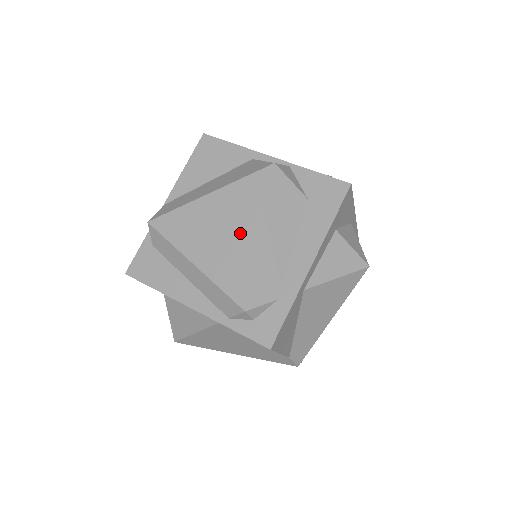
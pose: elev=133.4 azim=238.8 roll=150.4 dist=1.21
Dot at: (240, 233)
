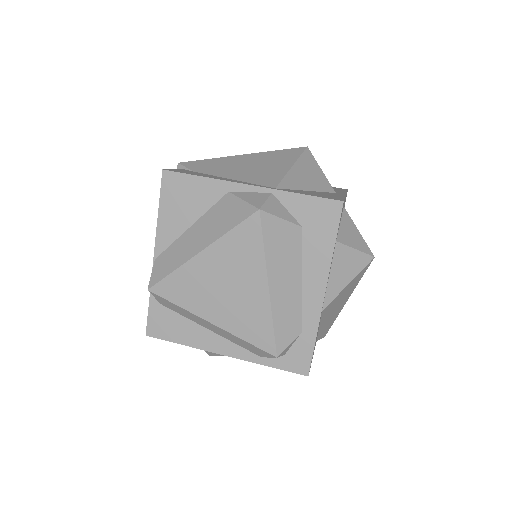
Dot at: (247, 288)
